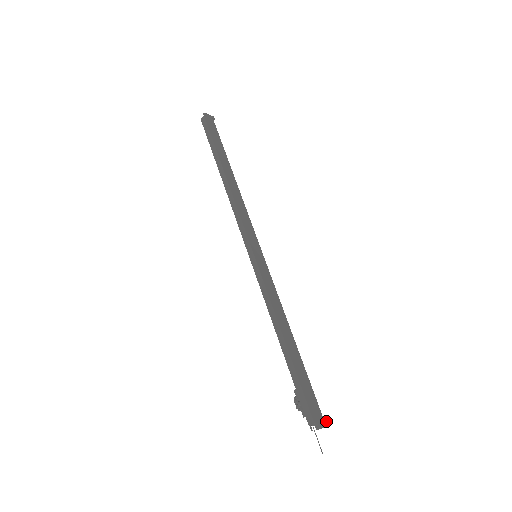
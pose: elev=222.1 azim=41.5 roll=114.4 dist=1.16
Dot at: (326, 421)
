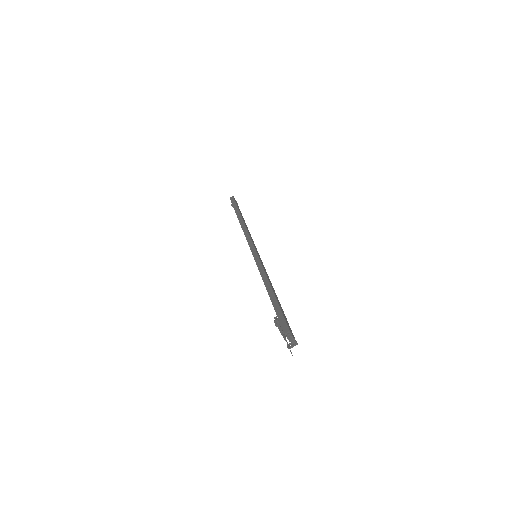
Dot at: occluded
